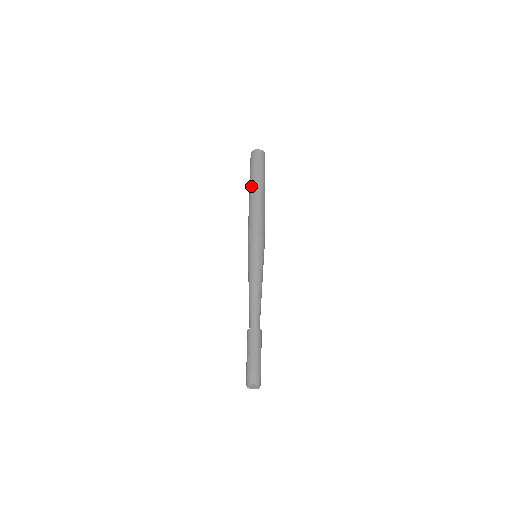
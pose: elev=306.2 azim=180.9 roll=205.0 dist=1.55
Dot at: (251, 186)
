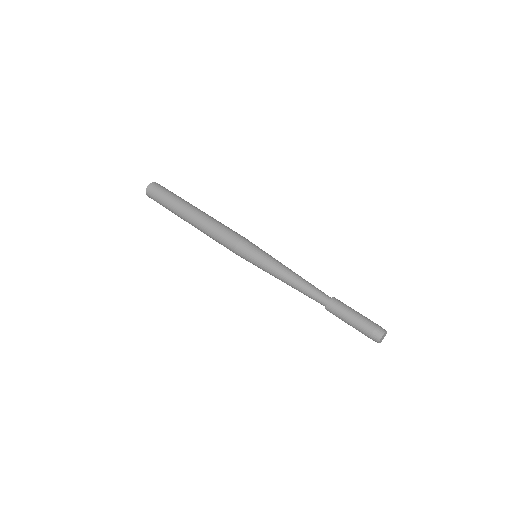
Dot at: (182, 214)
